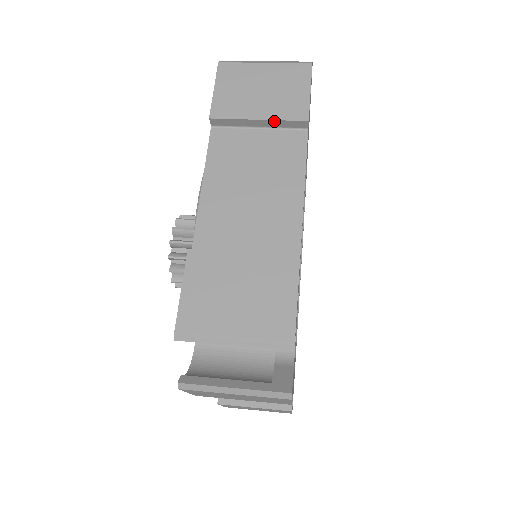
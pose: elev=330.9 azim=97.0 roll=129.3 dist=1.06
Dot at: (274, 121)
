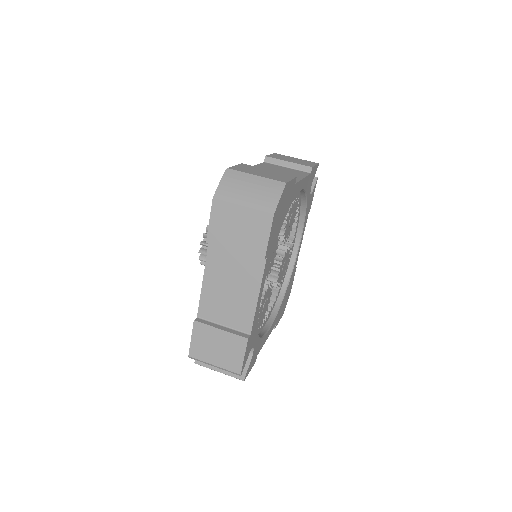
Dot at: (244, 253)
